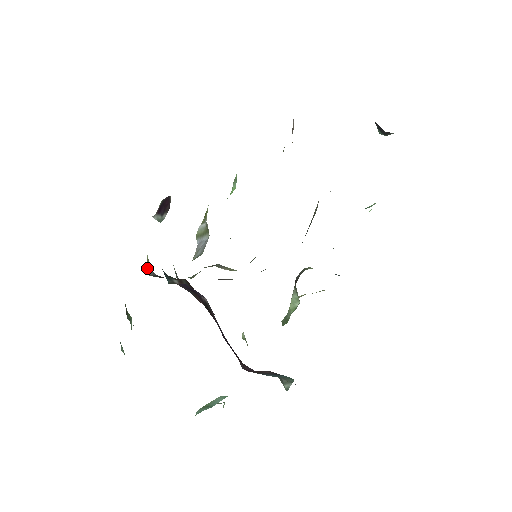
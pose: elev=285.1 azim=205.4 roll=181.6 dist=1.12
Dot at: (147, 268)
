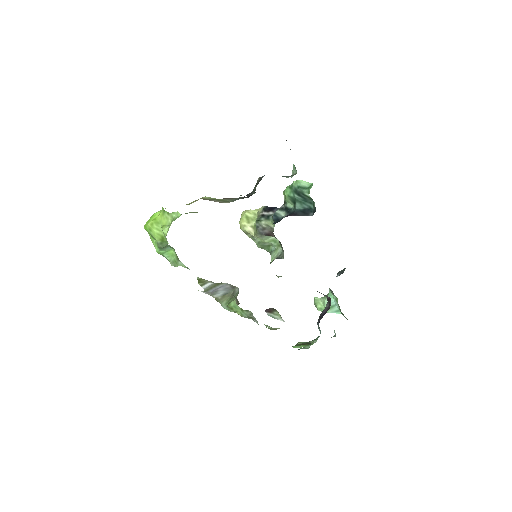
Dot at: occluded
